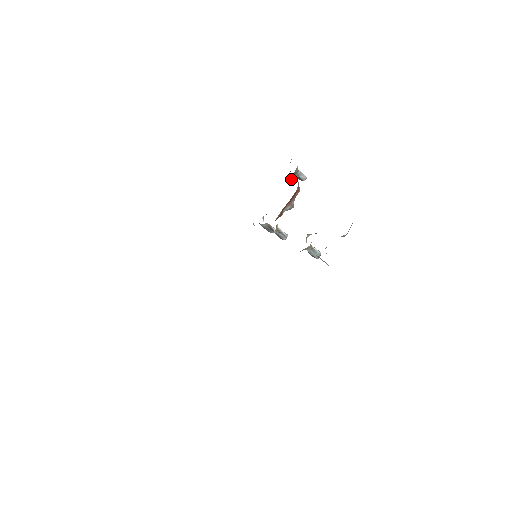
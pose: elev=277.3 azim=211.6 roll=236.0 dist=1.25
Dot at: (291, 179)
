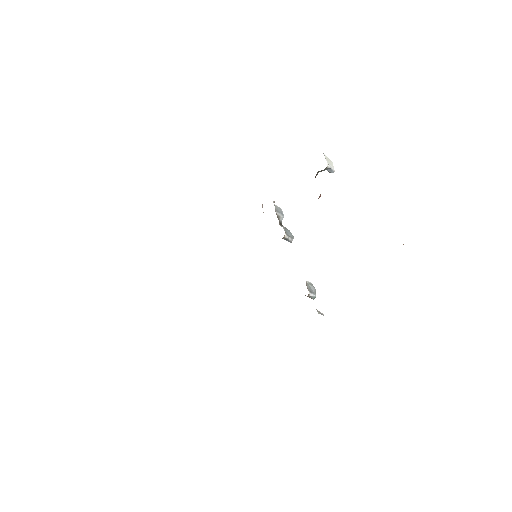
Dot at: (316, 175)
